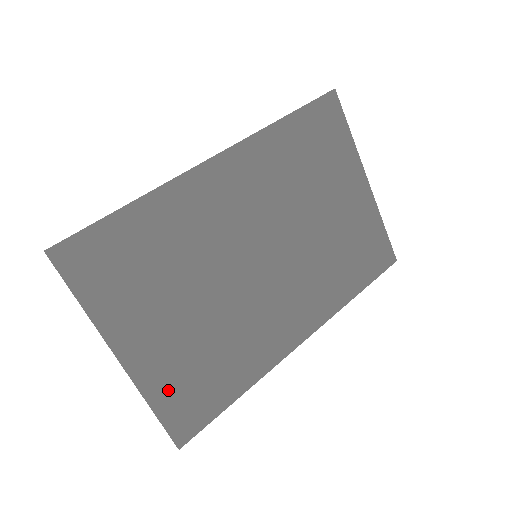
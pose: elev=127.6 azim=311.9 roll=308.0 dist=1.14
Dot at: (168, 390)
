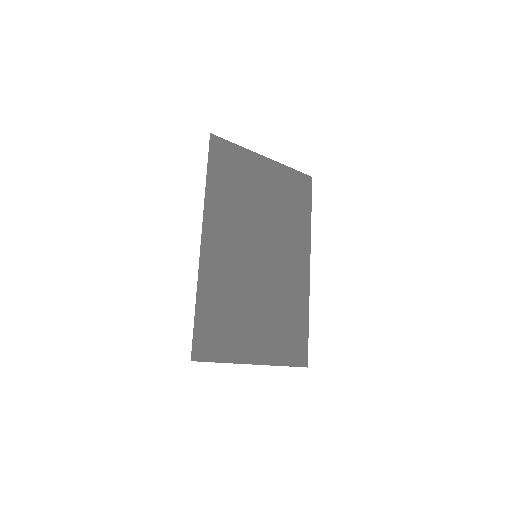
Dot at: (282, 352)
